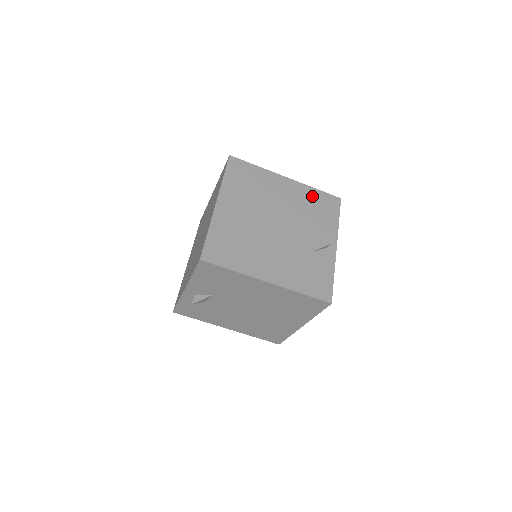
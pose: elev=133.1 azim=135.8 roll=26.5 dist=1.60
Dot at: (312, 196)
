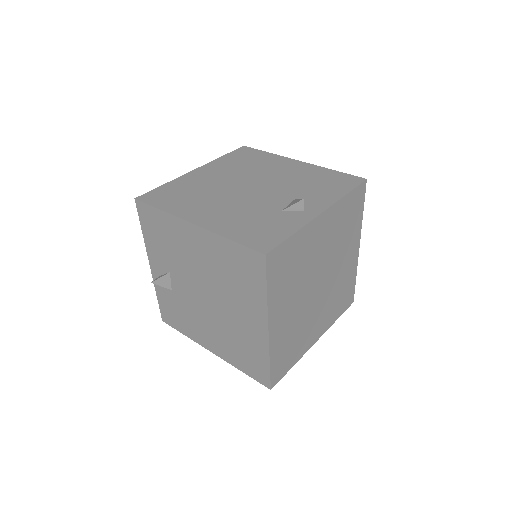
Dot at: (322, 174)
